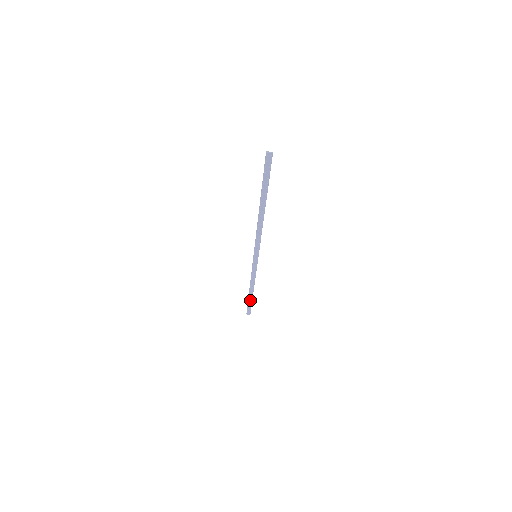
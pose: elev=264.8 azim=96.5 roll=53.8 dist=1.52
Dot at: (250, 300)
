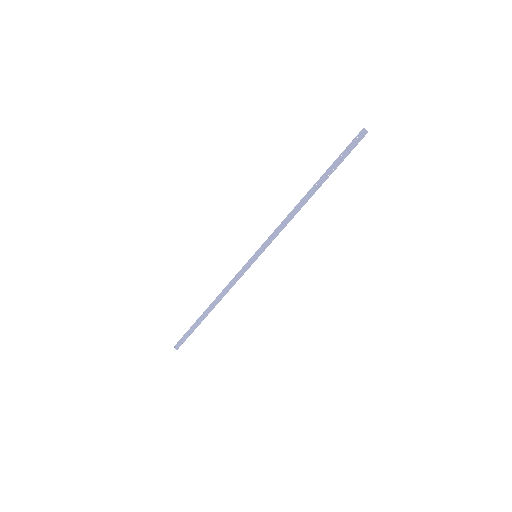
Dot at: (197, 324)
